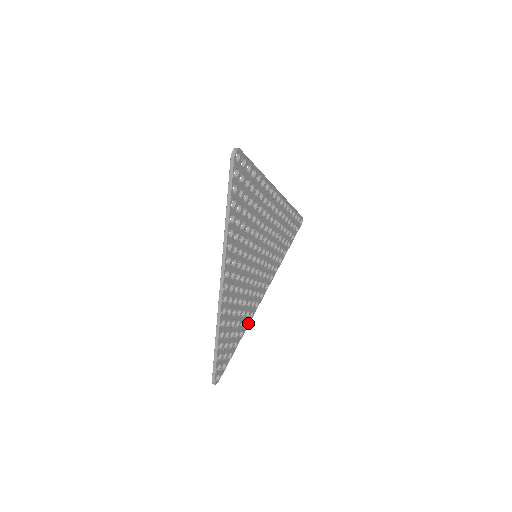
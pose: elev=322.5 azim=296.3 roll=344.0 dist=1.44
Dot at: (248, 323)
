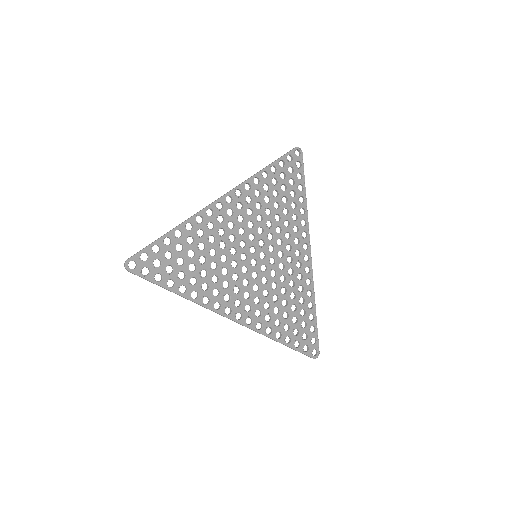
Dot at: (197, 300)
